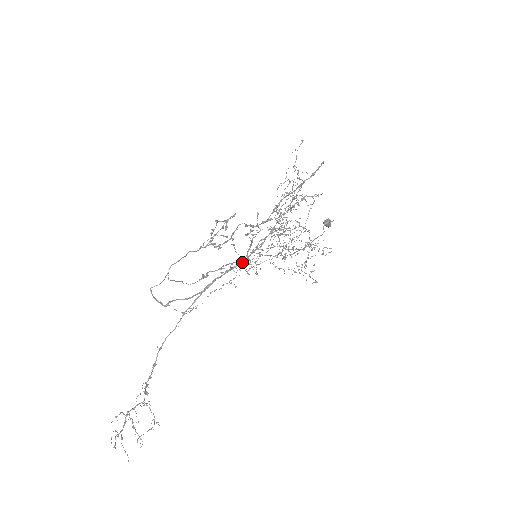
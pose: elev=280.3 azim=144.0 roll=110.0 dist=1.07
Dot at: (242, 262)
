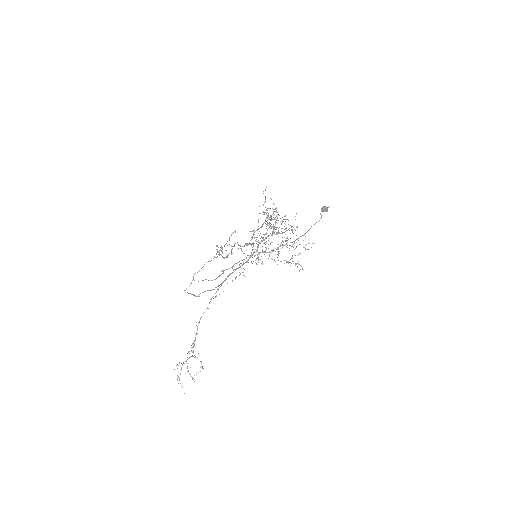
Dot at: (246, 262)
